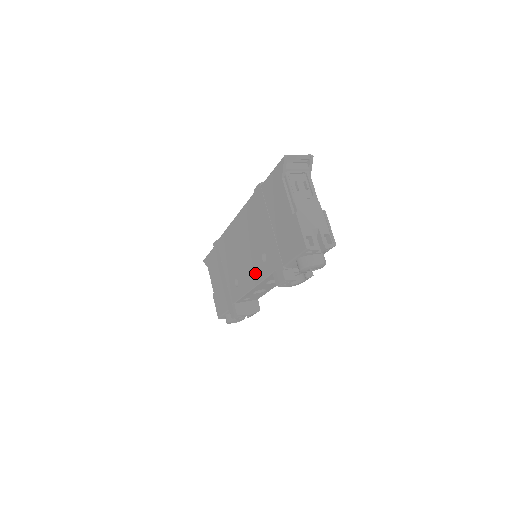
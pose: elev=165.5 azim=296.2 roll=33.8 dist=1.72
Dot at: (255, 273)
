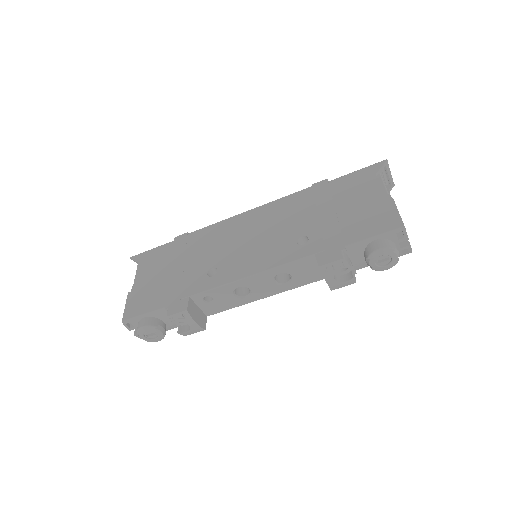
Dot at: (271, 257)
